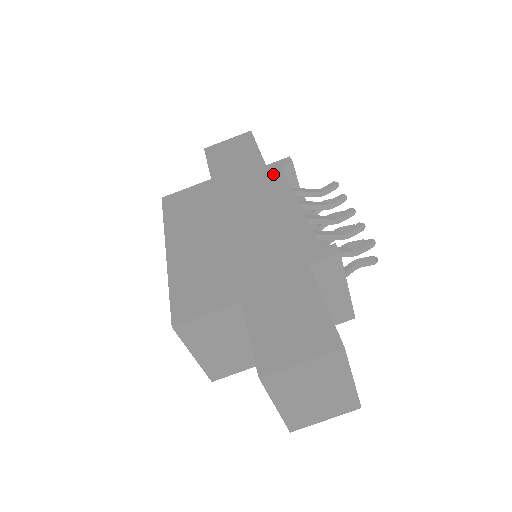
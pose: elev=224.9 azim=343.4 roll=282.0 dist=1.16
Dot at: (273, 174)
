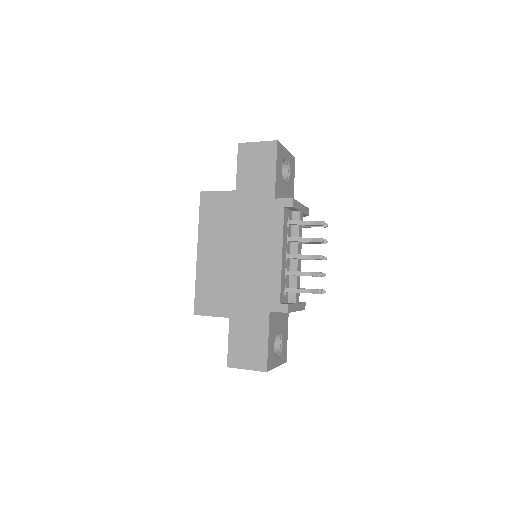
Dot at: (276, 213)
